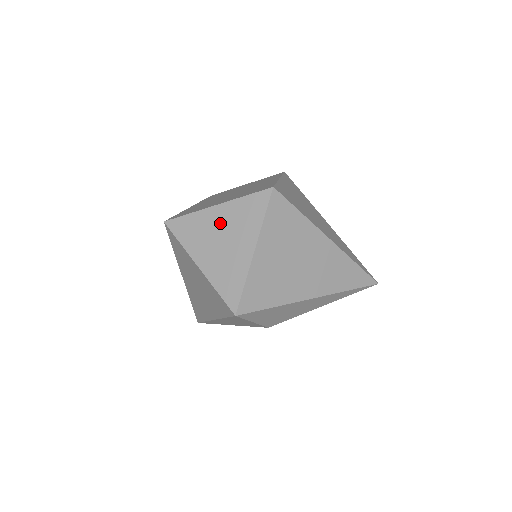
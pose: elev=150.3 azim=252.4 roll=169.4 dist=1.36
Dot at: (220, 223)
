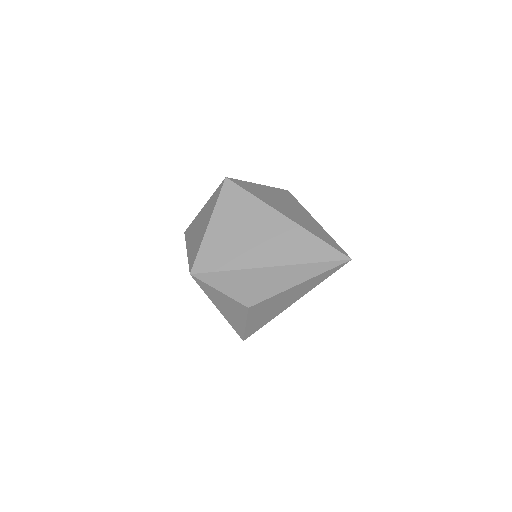
Dot at: (202, 216)
